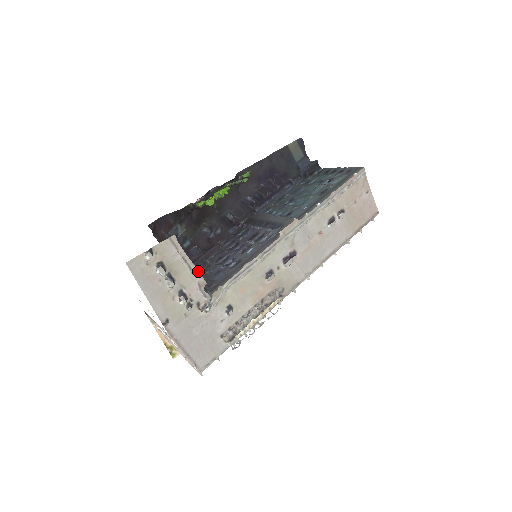
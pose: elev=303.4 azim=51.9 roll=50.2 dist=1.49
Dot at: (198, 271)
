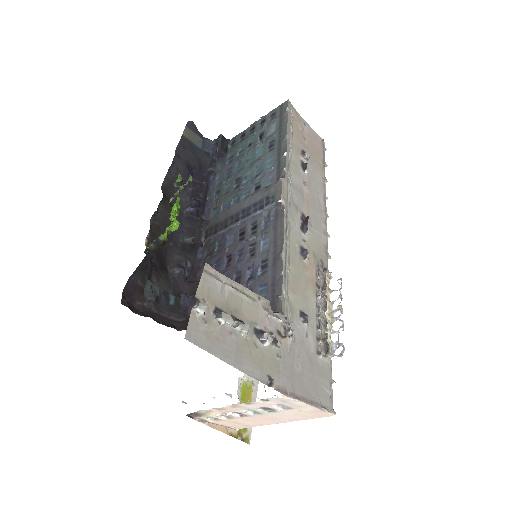
Dot at: occluded
